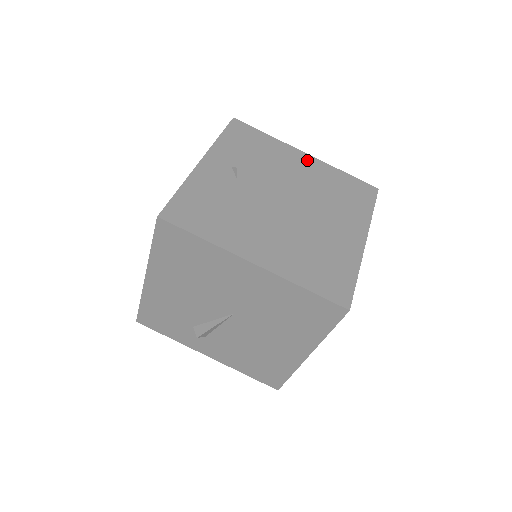
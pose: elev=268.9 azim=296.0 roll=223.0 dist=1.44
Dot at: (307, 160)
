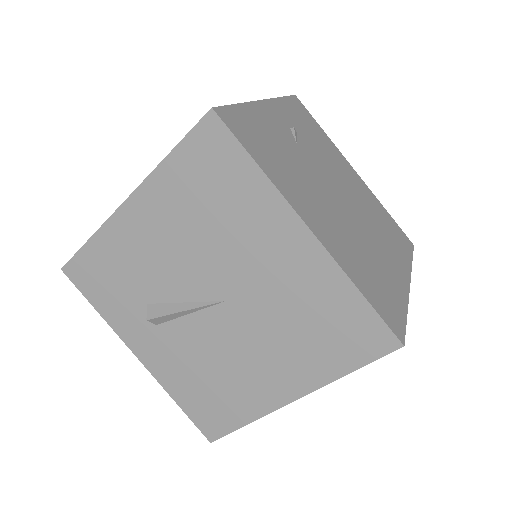
Dot at: (357, 177)
